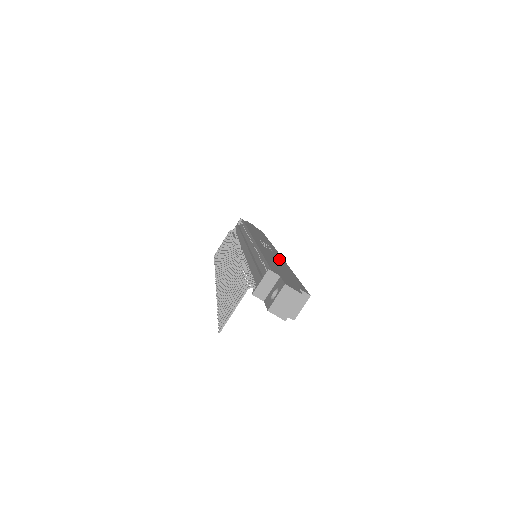
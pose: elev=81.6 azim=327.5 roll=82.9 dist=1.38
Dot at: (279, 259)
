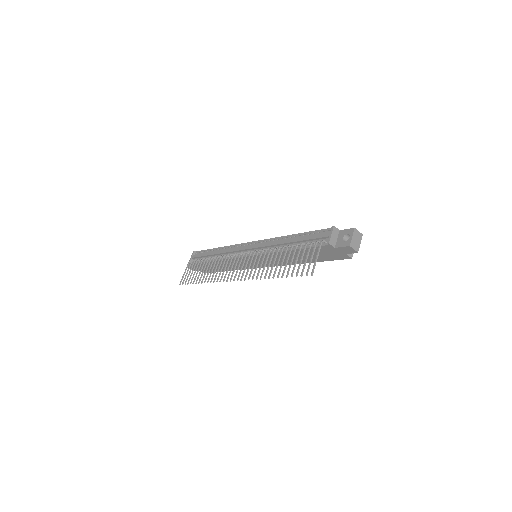
Dot at: occluded
